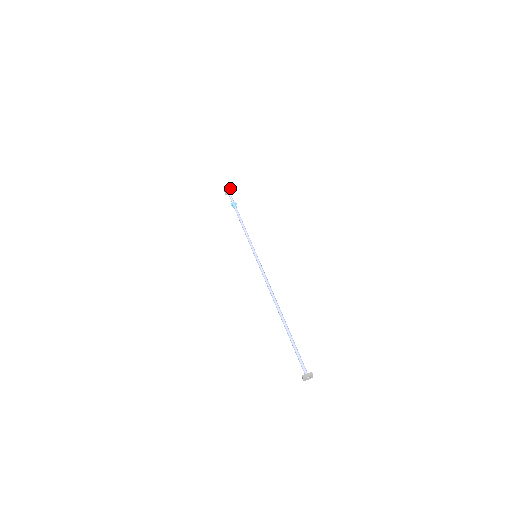
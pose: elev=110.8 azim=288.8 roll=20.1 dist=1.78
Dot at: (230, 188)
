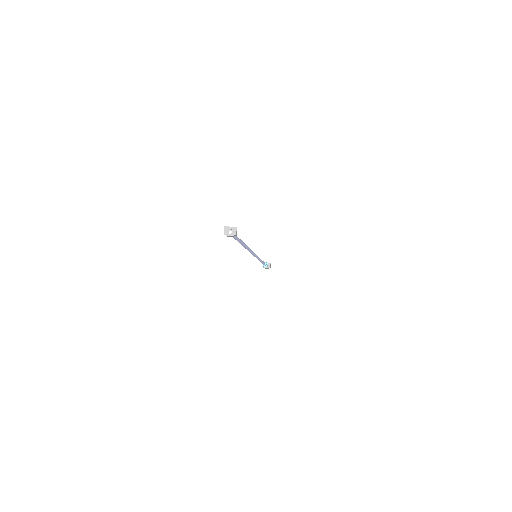
Dot at: (269, 263)
